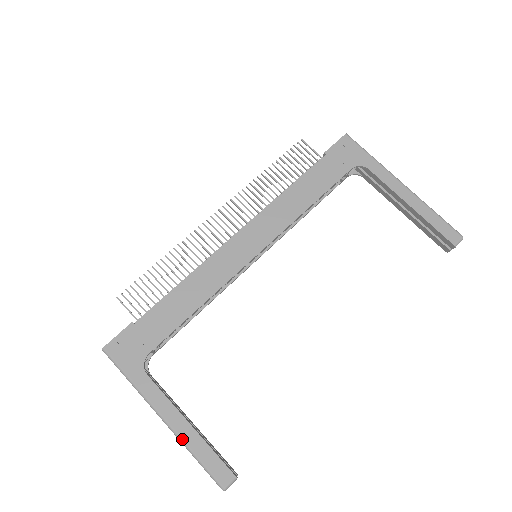
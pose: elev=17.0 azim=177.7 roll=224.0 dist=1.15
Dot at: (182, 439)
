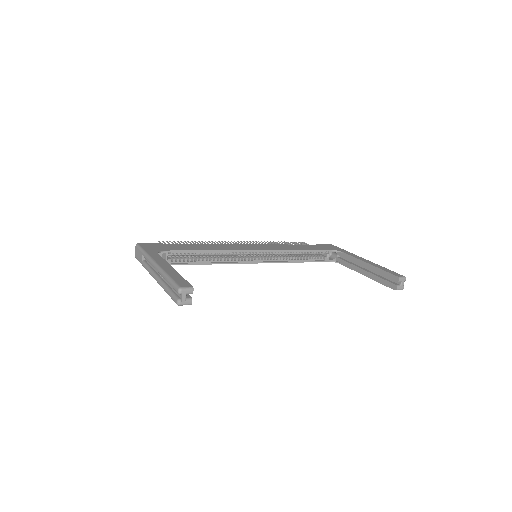
Dot at: (164, 270)
